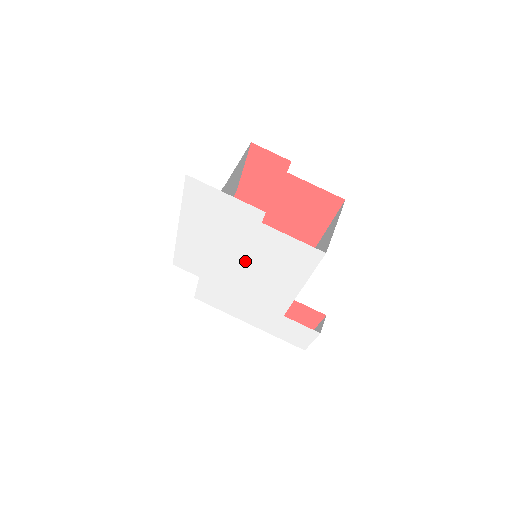
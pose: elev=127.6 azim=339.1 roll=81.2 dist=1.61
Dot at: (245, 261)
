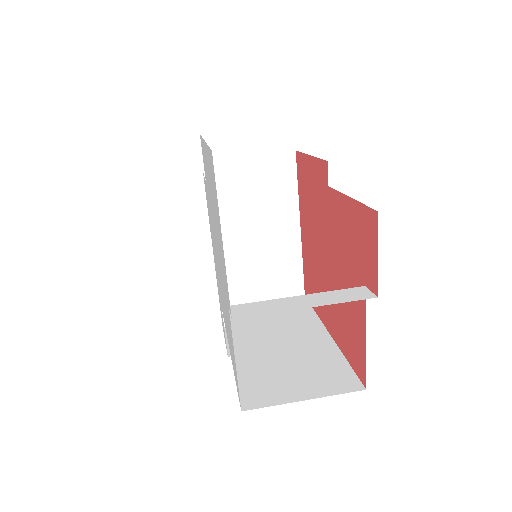
Dot at: occluded
